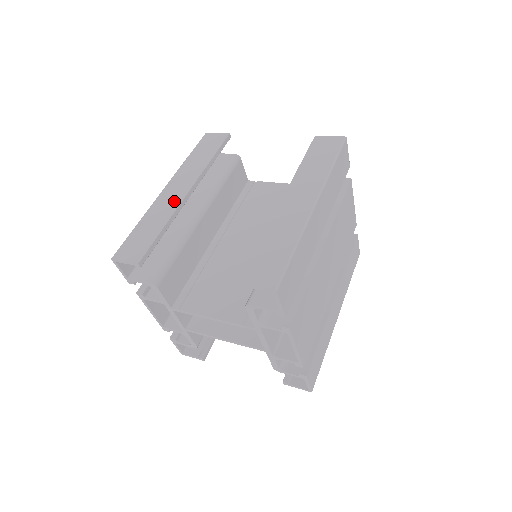
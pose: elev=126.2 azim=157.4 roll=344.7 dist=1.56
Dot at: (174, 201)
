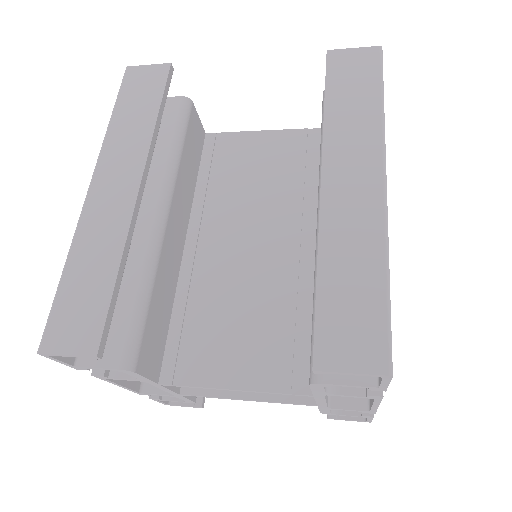
Dot at: (118, 211)
